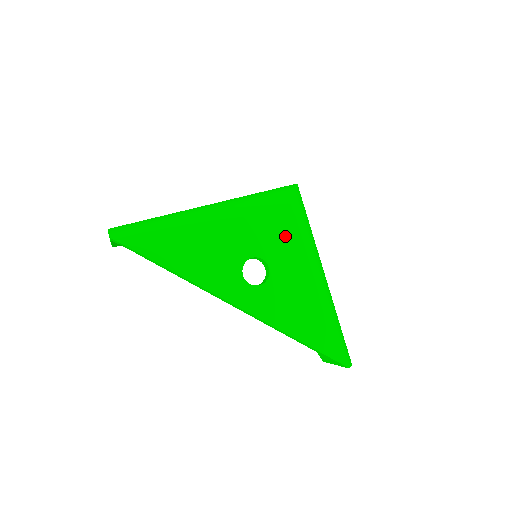
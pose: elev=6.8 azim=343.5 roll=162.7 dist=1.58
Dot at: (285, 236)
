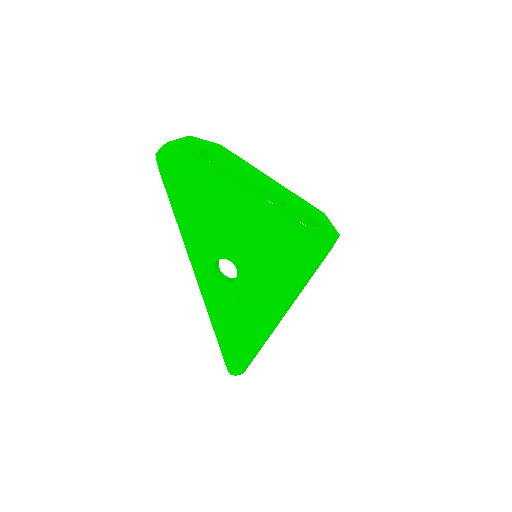
Dot at: (267, 275)
